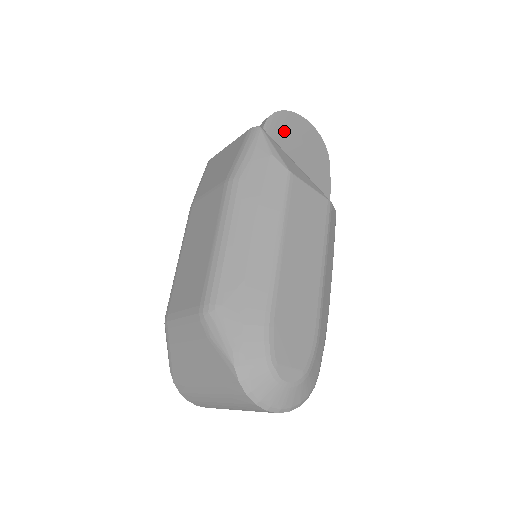
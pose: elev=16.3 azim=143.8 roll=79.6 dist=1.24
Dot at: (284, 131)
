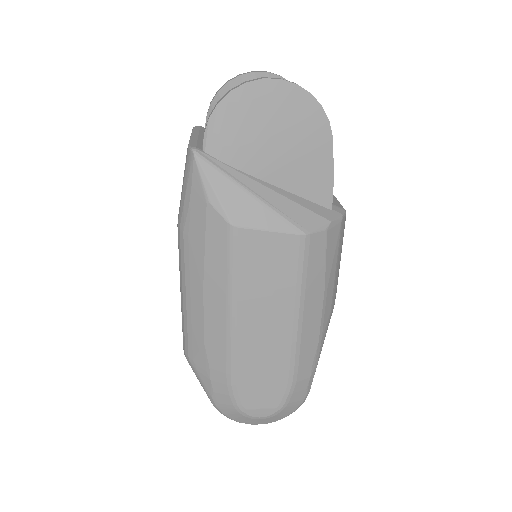
Dot at: (237, 130)
